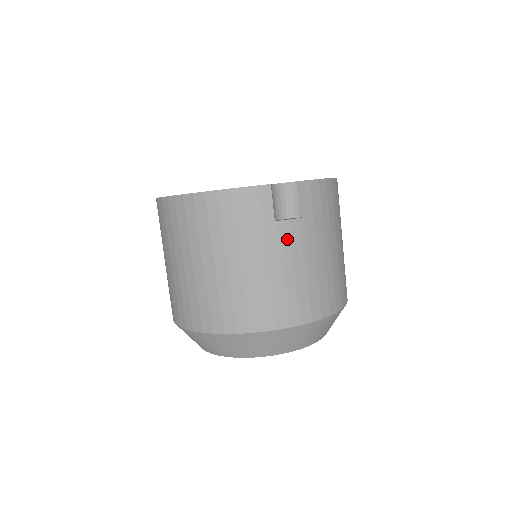
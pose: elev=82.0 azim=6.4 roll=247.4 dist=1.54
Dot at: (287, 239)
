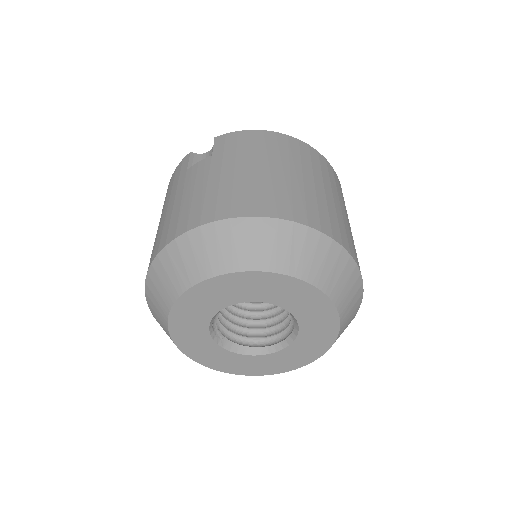
Dot at: (193, 175)
